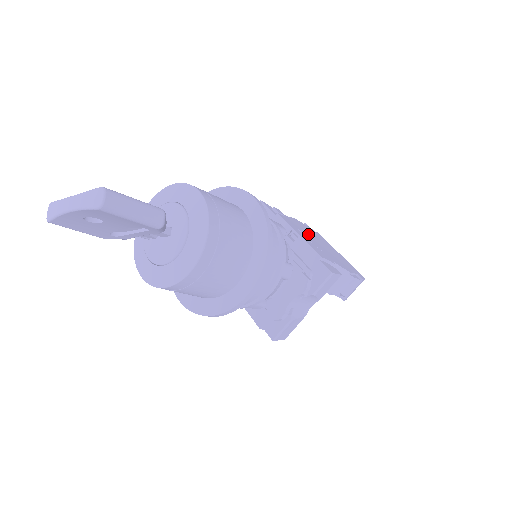
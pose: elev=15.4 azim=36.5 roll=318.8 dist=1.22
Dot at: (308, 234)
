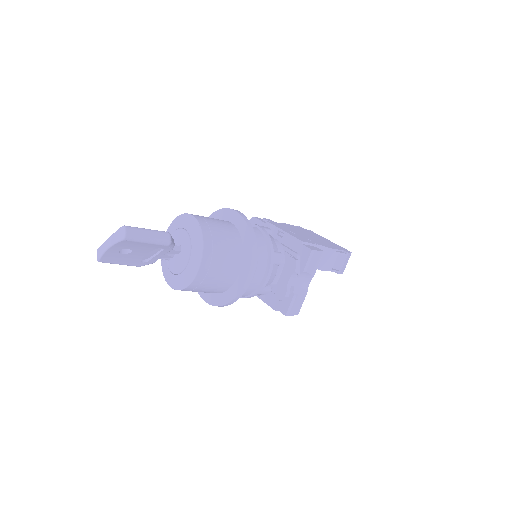
Dot at: (296, 231)
